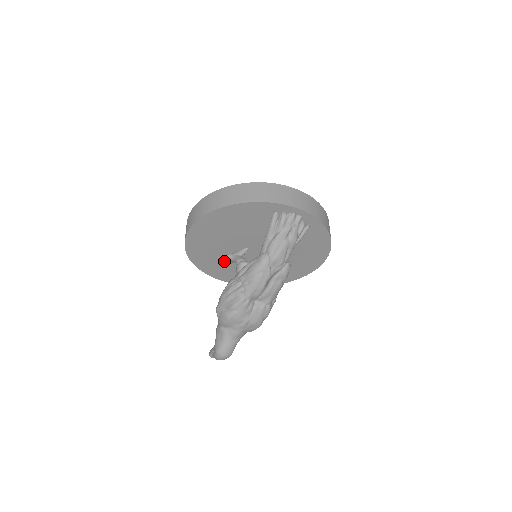
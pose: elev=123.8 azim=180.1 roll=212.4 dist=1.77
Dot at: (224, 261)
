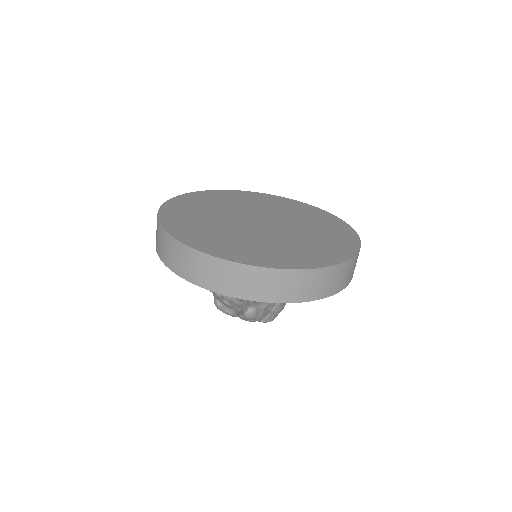
Dot at: occluded
